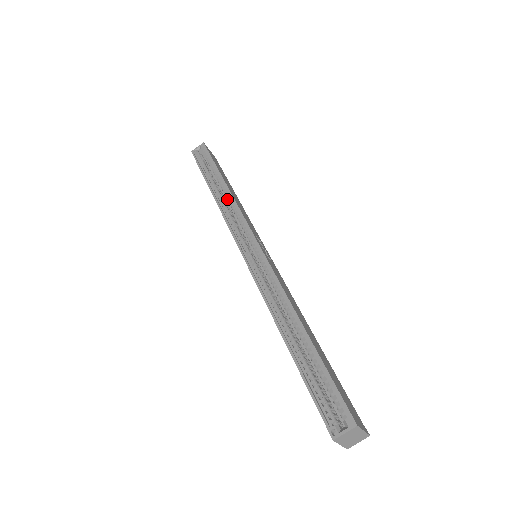
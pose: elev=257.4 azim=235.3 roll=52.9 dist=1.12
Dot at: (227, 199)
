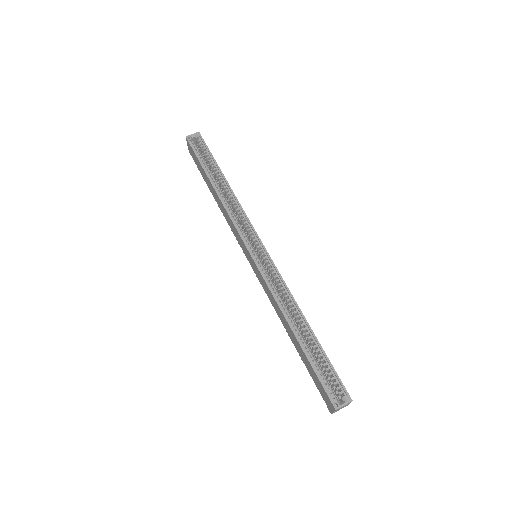
Dot at: (229, 198)
